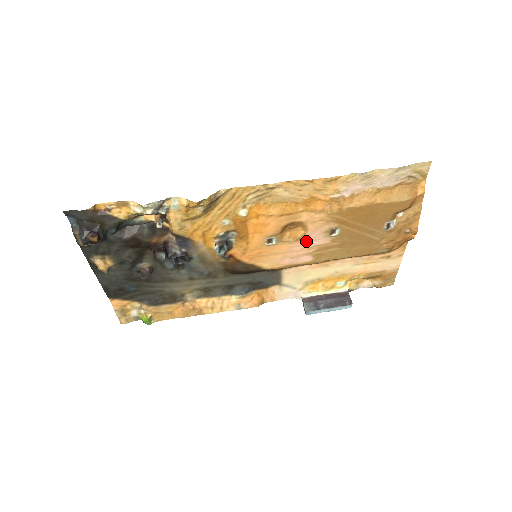
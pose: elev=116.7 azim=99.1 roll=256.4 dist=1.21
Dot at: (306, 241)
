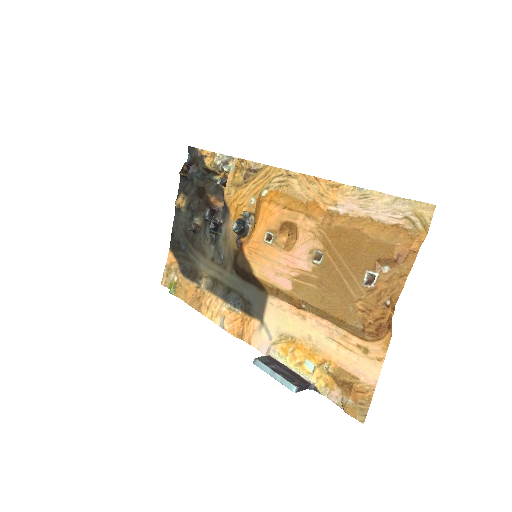
Dot at: (293, 256)
